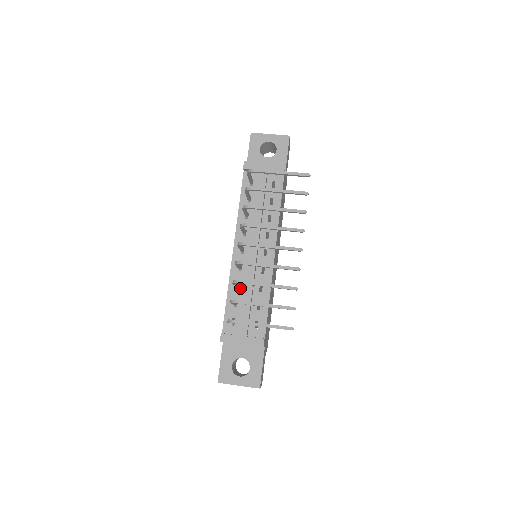
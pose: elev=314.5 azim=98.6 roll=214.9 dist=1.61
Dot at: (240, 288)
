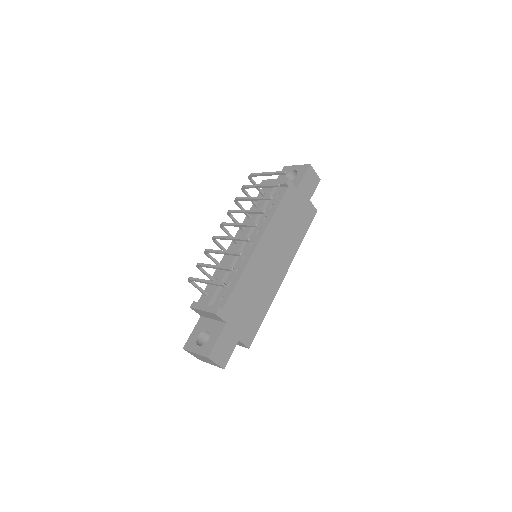
Dot at: occluded
